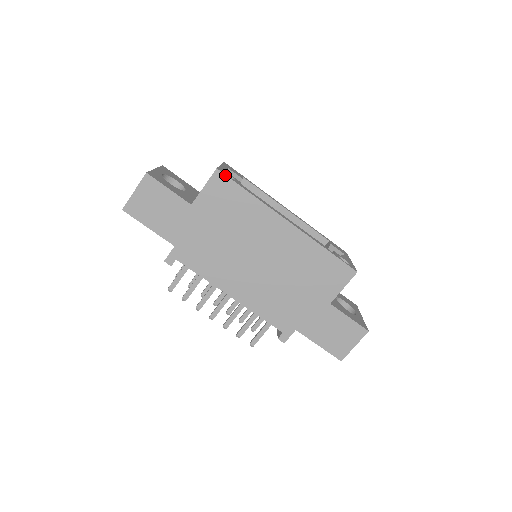
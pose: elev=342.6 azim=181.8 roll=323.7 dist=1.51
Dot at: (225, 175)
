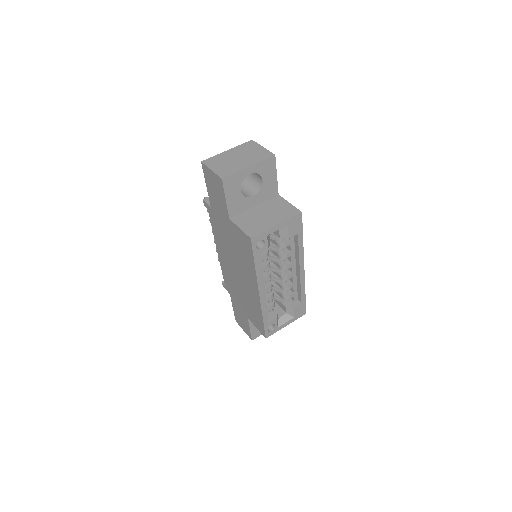
Dot at: (252, 246)
